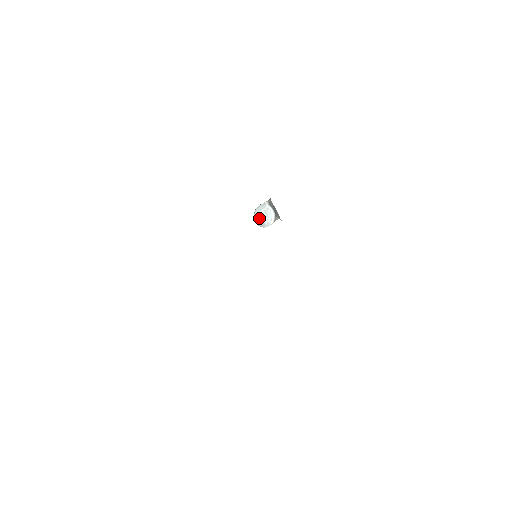
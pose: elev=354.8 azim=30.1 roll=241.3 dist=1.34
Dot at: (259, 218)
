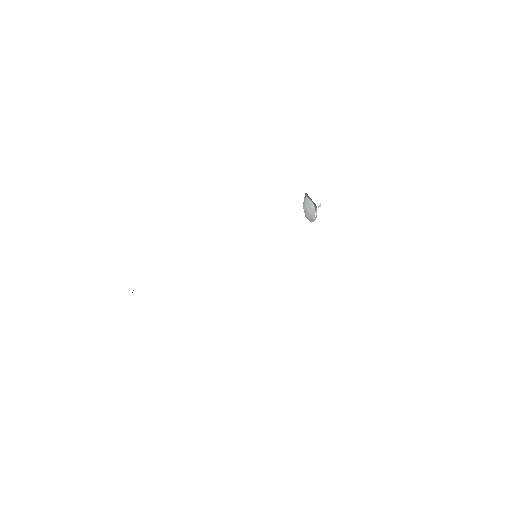
Dot at: (307, 214)
